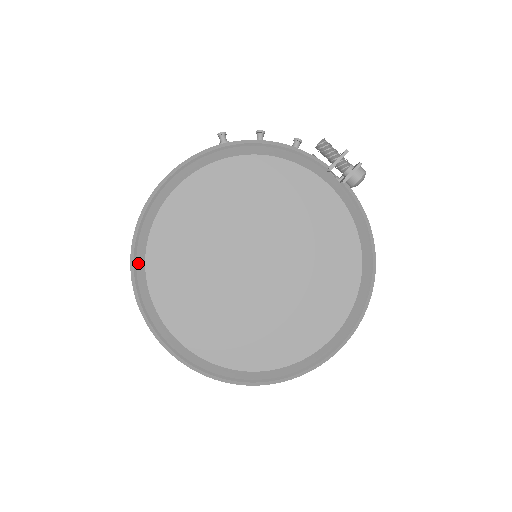
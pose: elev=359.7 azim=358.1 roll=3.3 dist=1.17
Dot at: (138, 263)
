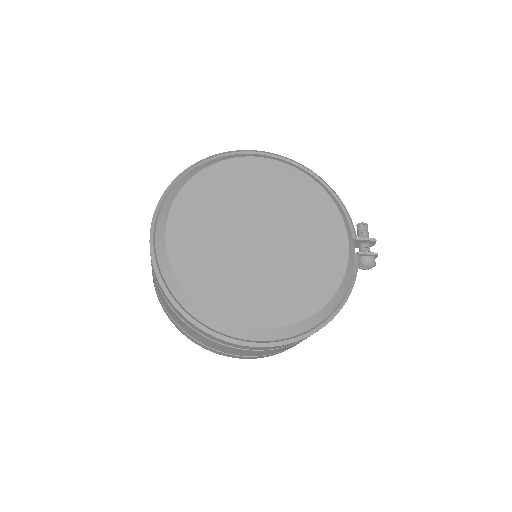
Dot at: (193, 171)
